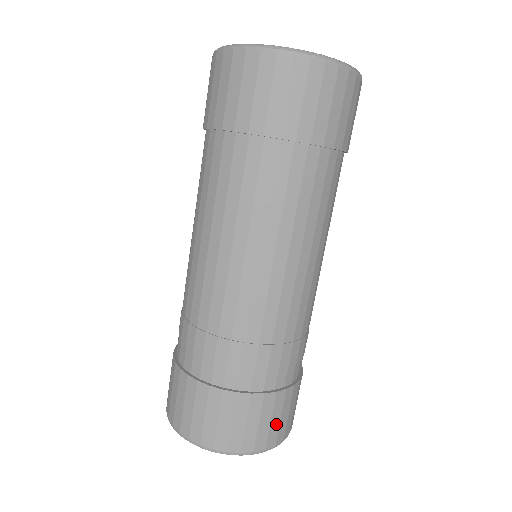
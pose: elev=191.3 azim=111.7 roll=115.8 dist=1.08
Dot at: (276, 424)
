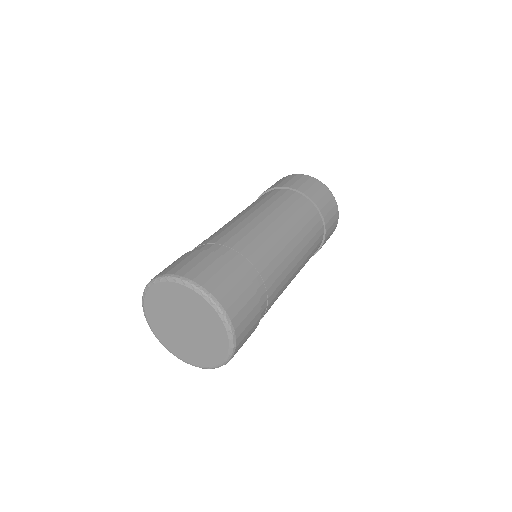
Dot at: (247, 331)
